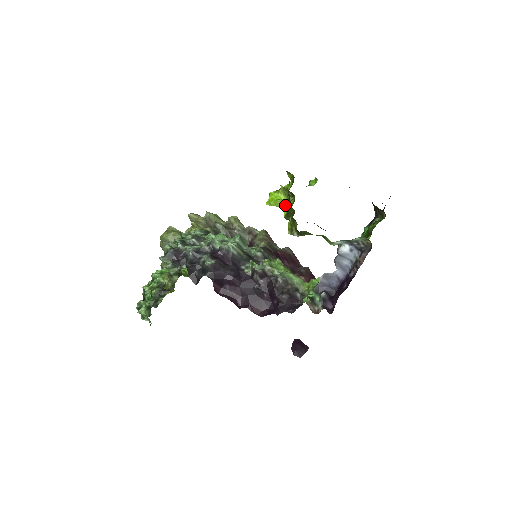
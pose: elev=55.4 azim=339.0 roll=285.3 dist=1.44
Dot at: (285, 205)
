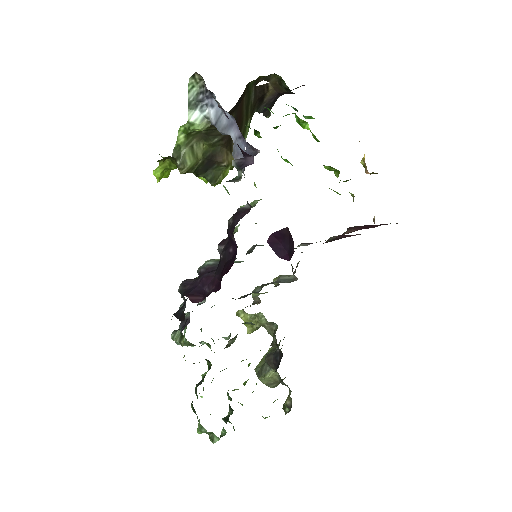
Dot at: occluded
